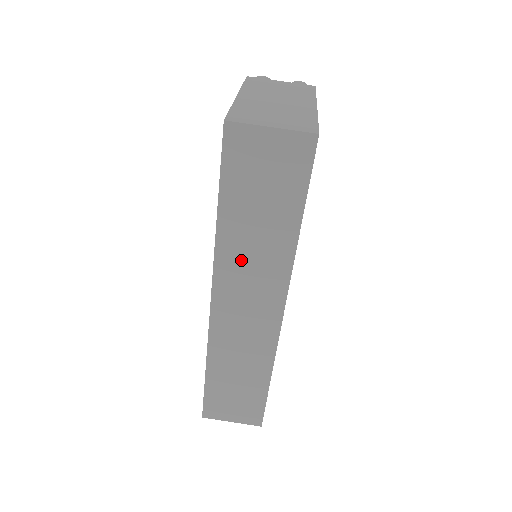
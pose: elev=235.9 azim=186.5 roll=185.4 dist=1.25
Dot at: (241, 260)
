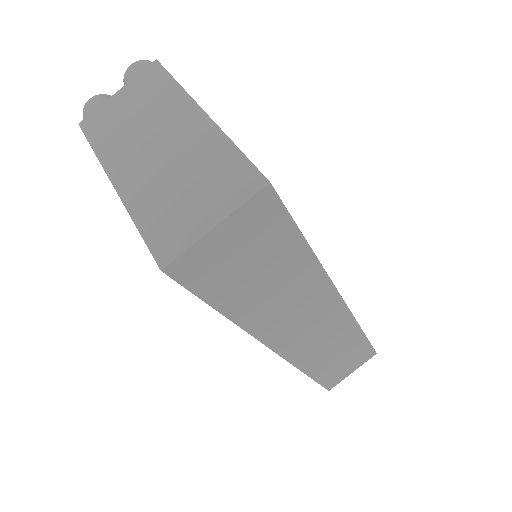
Dot at: (279, 316)
